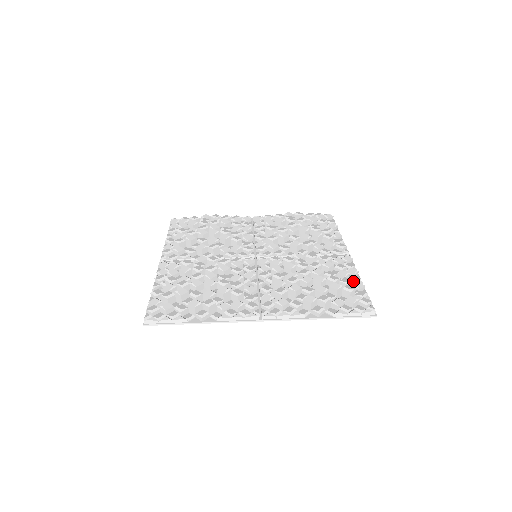
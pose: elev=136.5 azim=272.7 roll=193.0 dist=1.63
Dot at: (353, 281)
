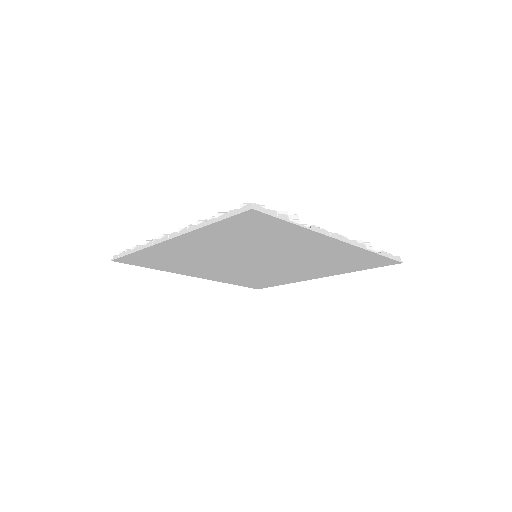
Dot at: (351, 269)
